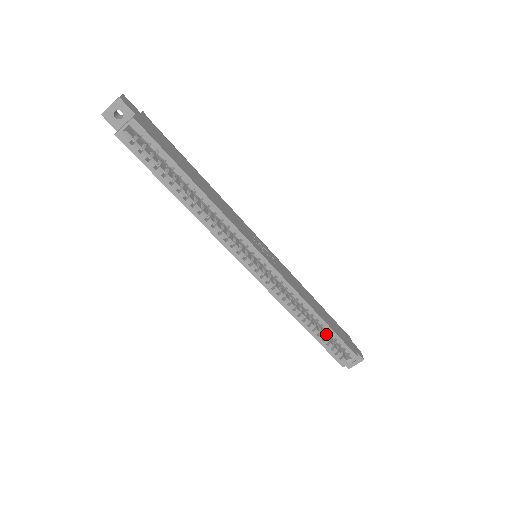
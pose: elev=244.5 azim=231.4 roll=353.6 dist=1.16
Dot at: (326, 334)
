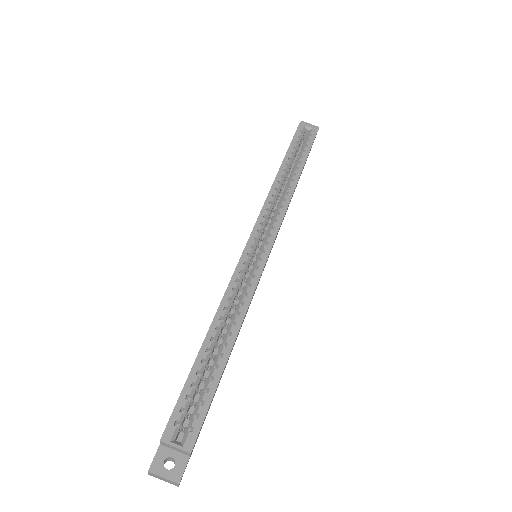
Dot at: (197, 389)
